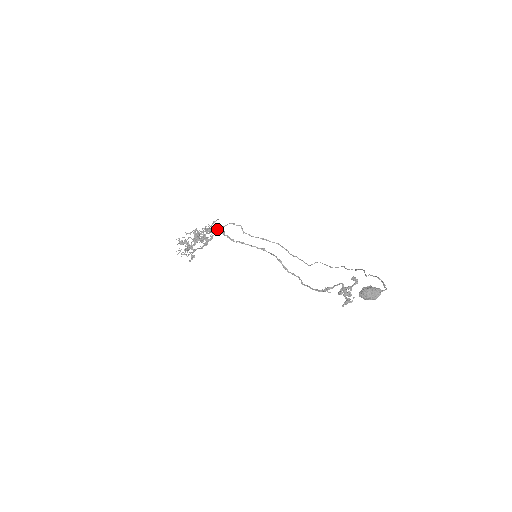
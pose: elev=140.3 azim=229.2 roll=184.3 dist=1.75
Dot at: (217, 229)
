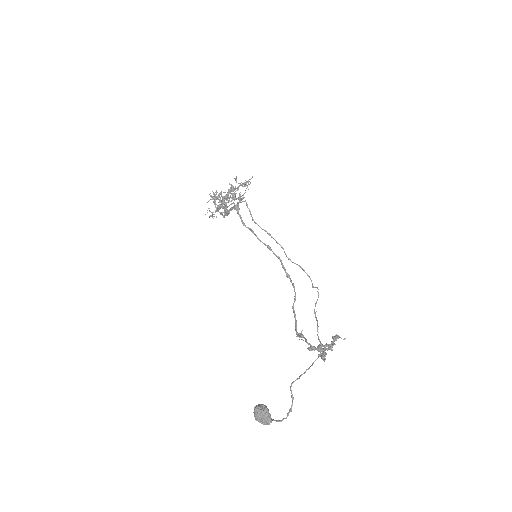
Dot at: (238, 199)
